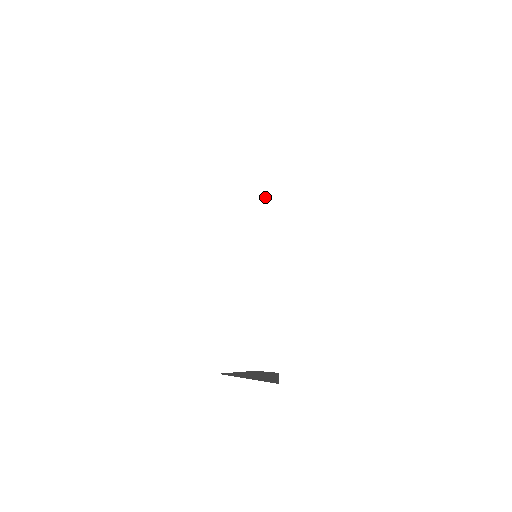
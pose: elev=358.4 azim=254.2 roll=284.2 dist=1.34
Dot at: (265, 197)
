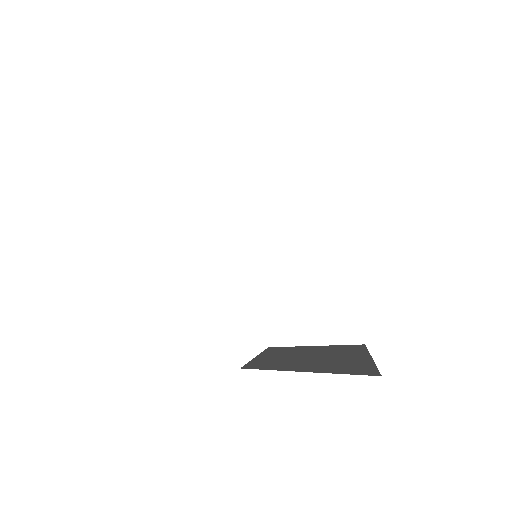
Dot at: (298, 216)
